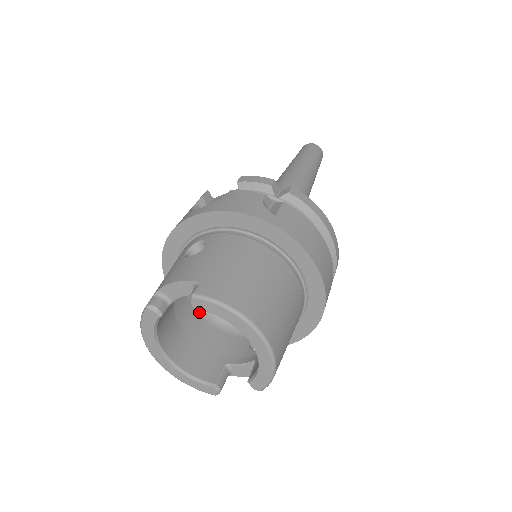
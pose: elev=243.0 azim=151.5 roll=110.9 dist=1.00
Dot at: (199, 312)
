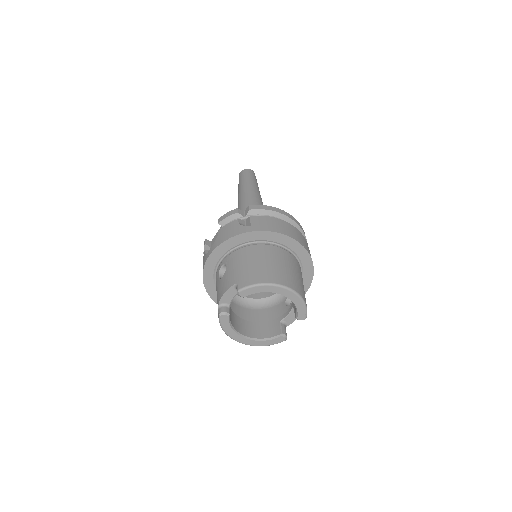
Dot at: (247, 307)
